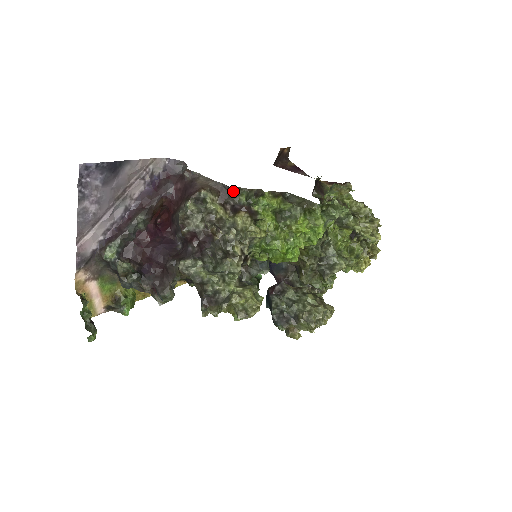
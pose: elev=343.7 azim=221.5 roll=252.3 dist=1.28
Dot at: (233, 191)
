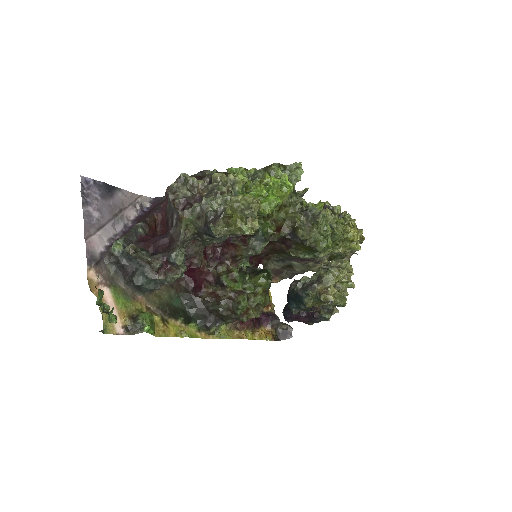
Dot at: (205, 172)
